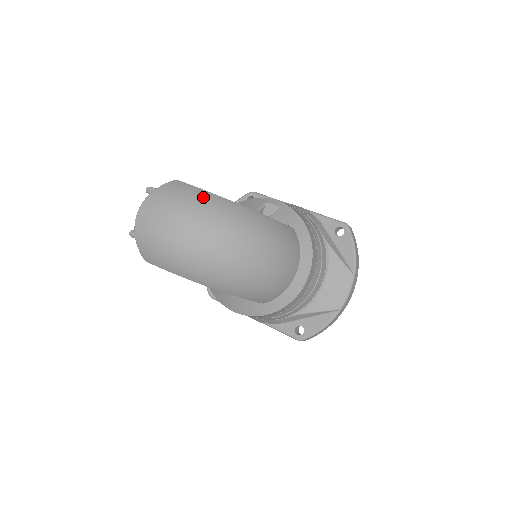
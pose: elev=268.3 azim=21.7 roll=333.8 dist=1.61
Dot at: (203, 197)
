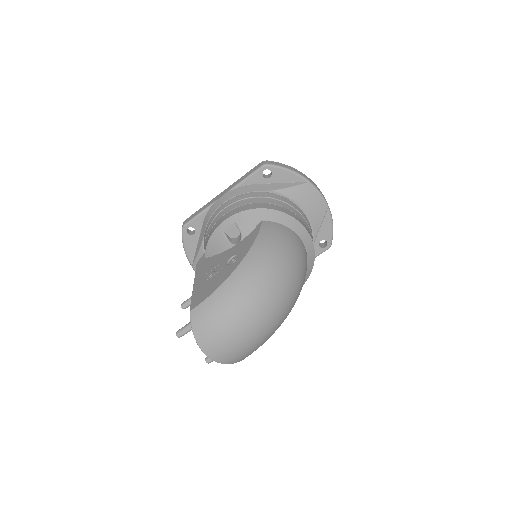
Dot at: (222, 297)
